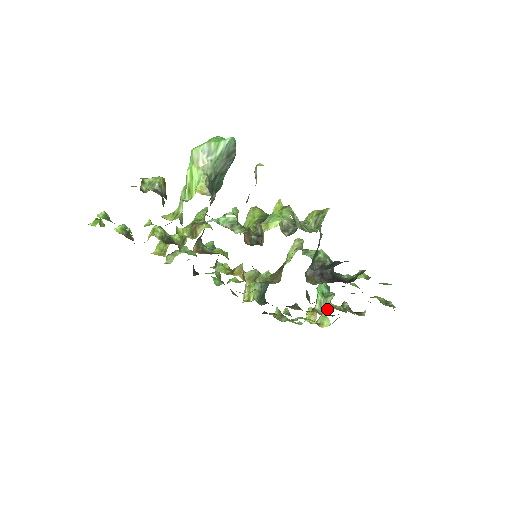
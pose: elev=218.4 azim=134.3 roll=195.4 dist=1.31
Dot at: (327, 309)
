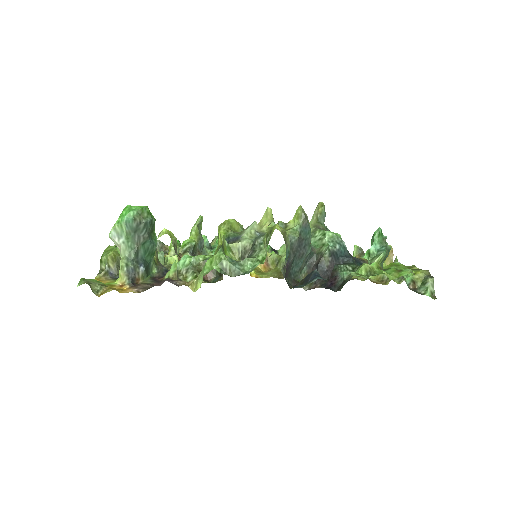
Dot at: occluded
